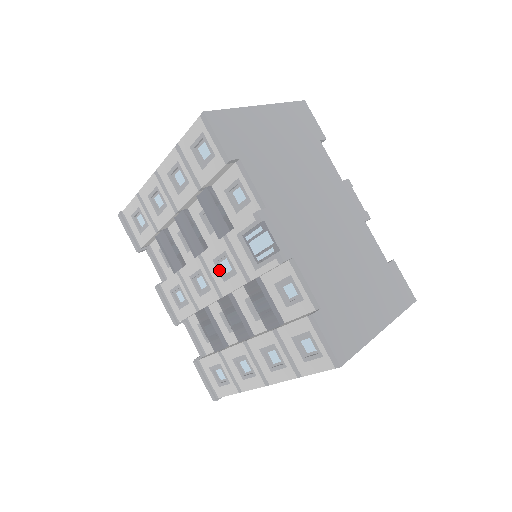
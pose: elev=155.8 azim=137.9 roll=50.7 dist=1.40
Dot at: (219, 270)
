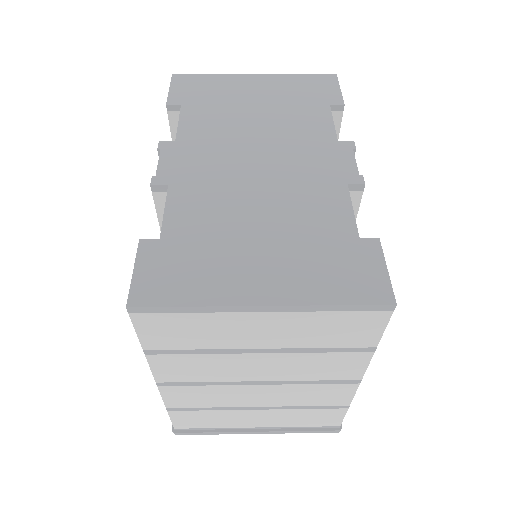
Dot at: occluded
